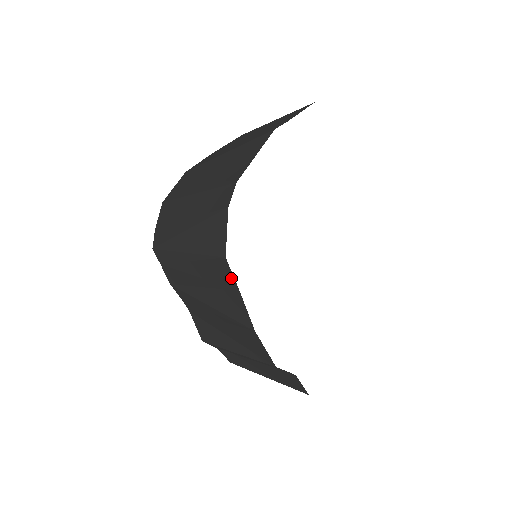
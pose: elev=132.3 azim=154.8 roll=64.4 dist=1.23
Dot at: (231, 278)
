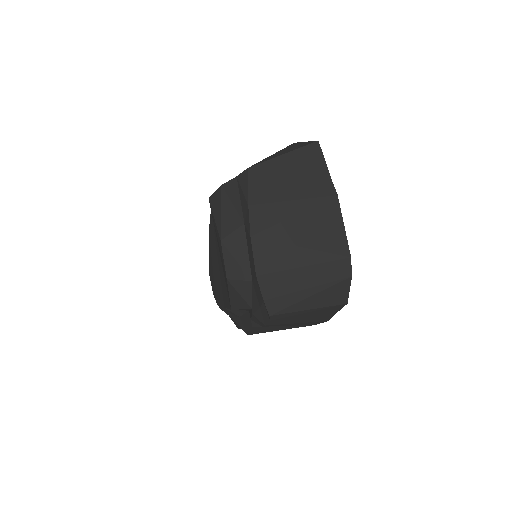
Dot at: (339, 309)
